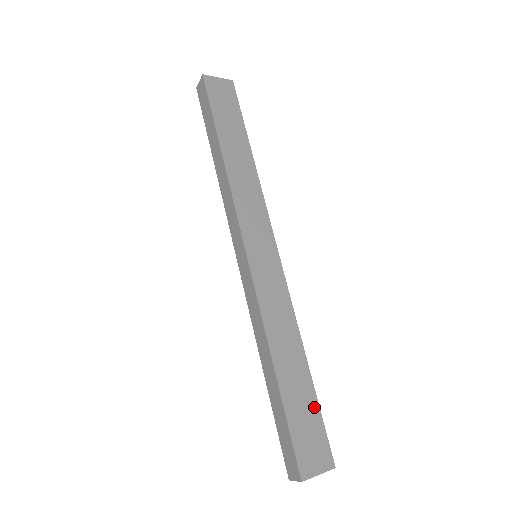
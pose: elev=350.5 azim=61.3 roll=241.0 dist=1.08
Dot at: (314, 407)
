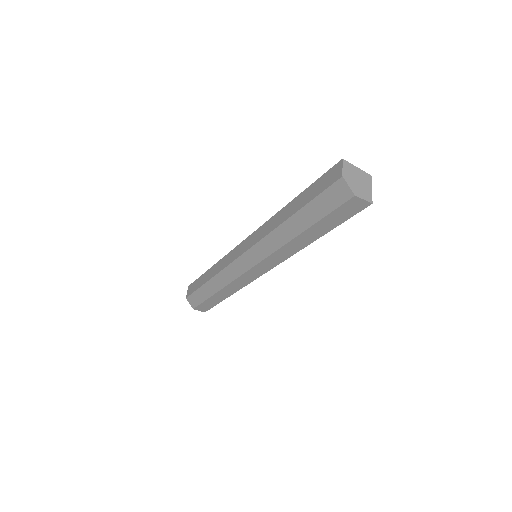
Dot at: occluded
